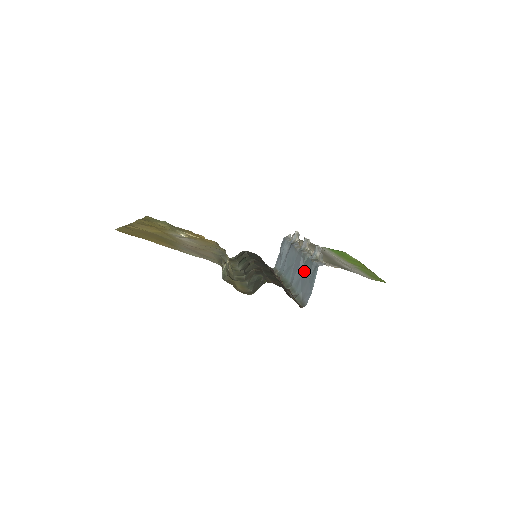
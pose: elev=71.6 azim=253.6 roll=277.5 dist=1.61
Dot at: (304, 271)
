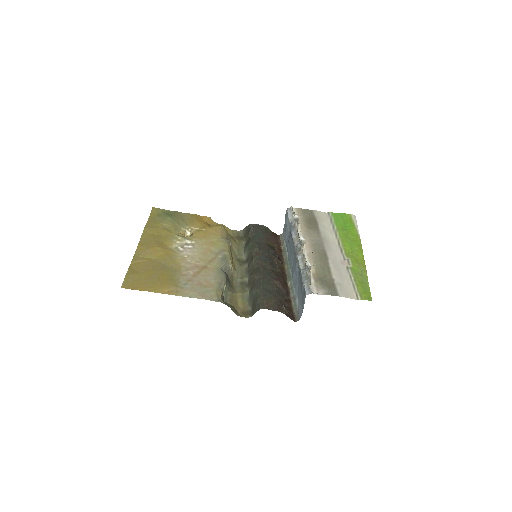
Dot at: (299, 278)
